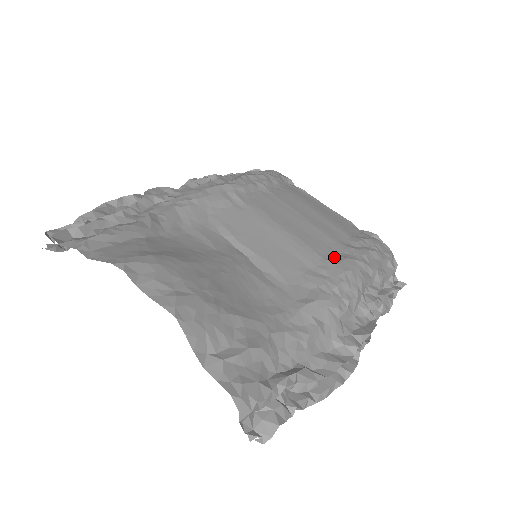
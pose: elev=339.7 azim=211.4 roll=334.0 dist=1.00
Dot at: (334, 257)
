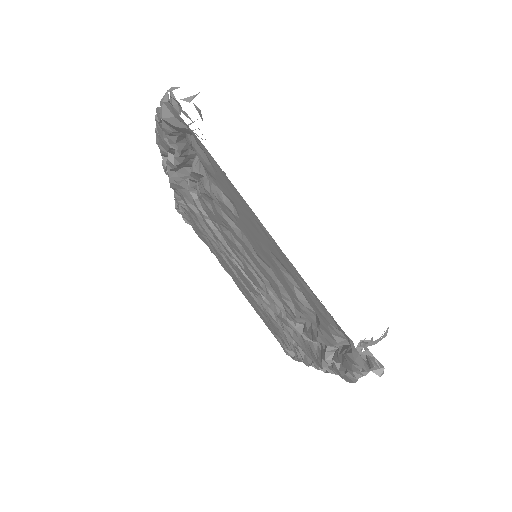
Dot at: occluded
